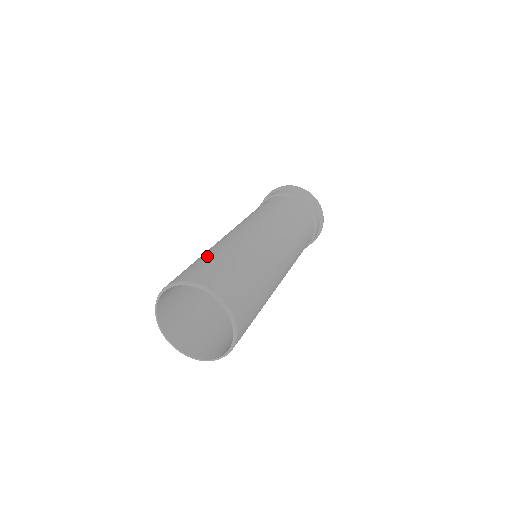
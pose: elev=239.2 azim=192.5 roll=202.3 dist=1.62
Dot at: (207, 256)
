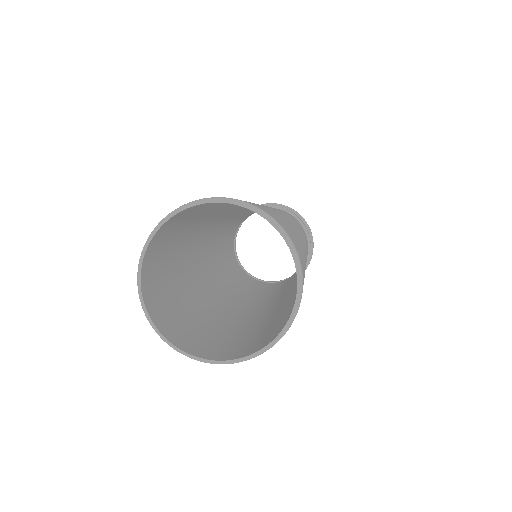
Dot at: occluded
